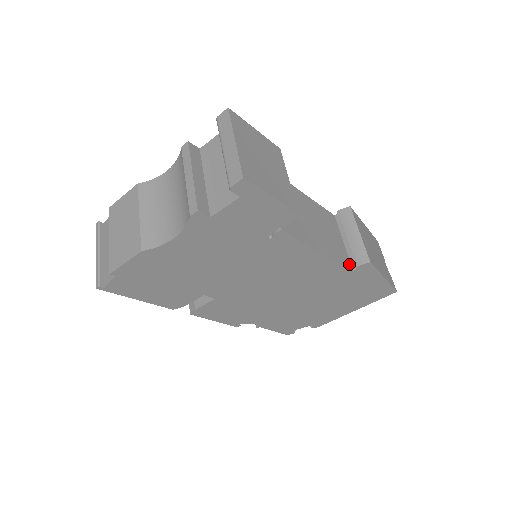
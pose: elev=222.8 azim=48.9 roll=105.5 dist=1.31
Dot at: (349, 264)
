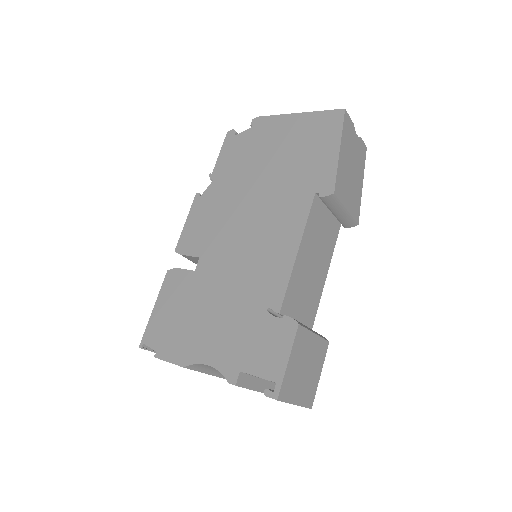
Dot at: (338, 225)
